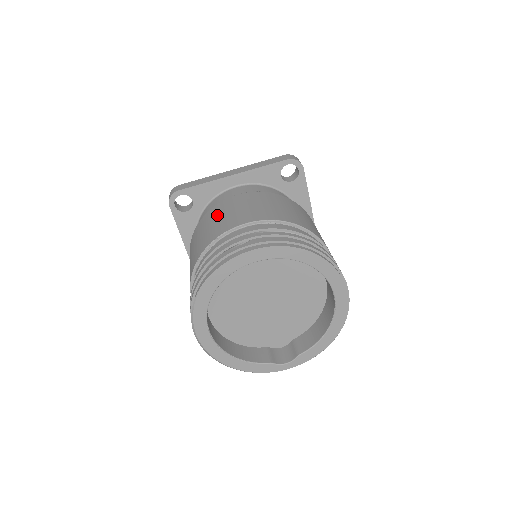
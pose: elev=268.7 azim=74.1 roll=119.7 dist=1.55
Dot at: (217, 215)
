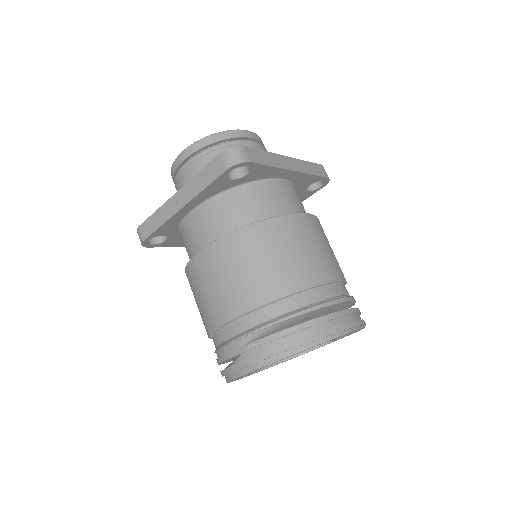
Dot at: (197, 287)
